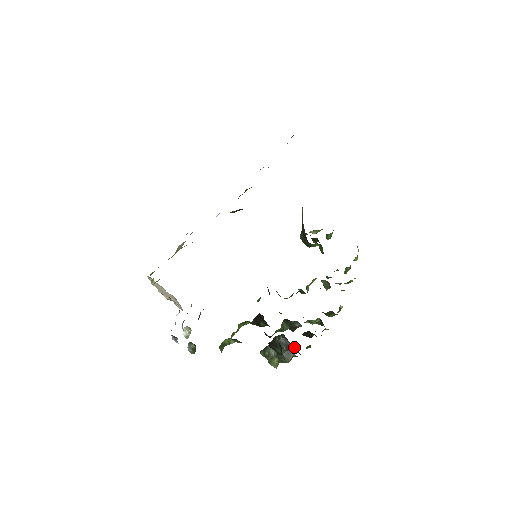
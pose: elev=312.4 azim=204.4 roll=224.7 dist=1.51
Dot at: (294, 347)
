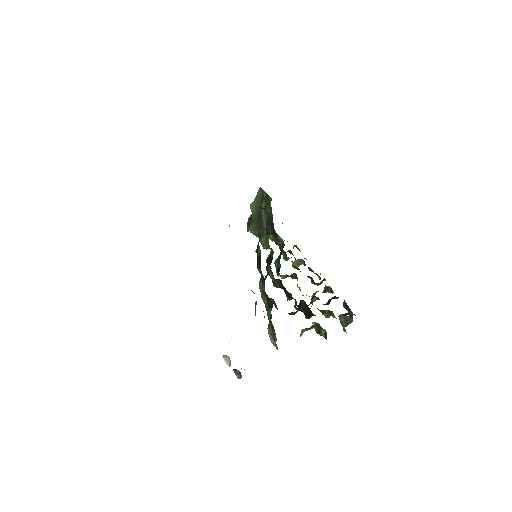
Dot at: occluded
